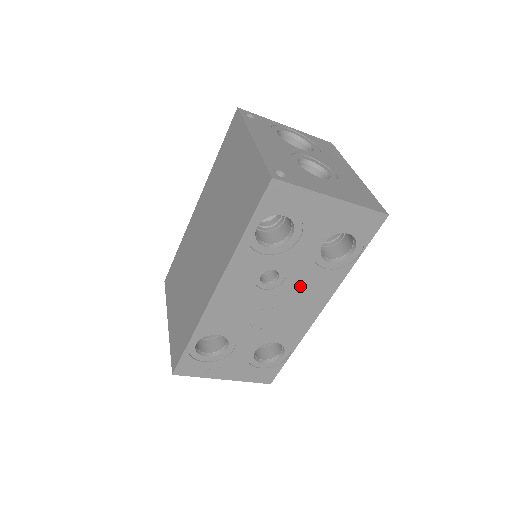
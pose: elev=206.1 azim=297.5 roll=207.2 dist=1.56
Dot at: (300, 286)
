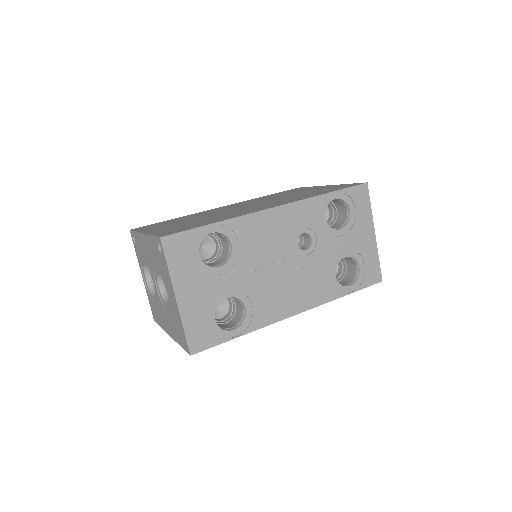
Dot at: (309, 273)
